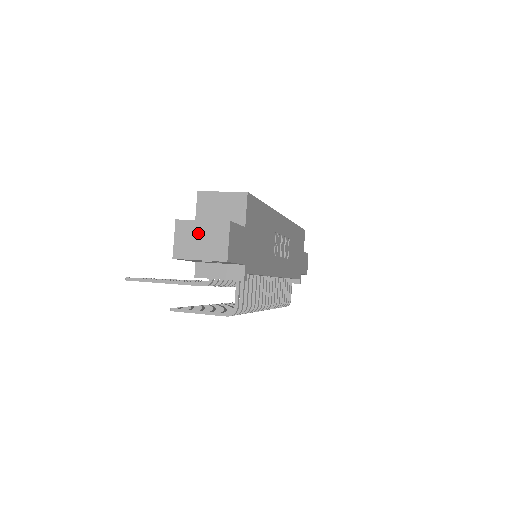
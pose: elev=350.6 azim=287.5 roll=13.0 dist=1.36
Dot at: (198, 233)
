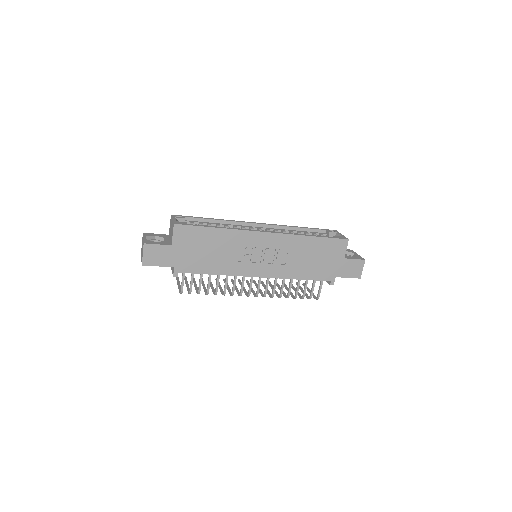
Dot at: (142, 244)
